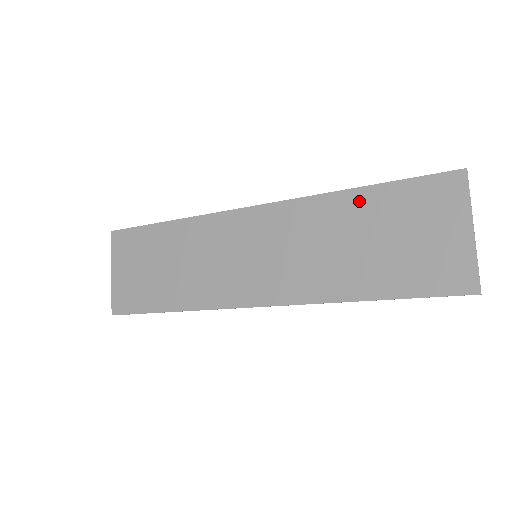
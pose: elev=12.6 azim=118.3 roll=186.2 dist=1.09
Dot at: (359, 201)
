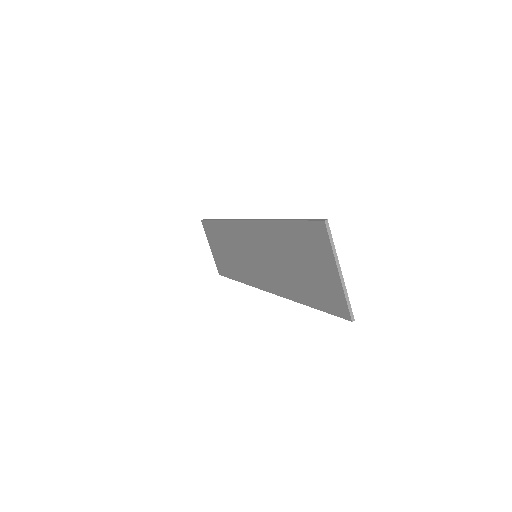
Dot at: (284, 231)
